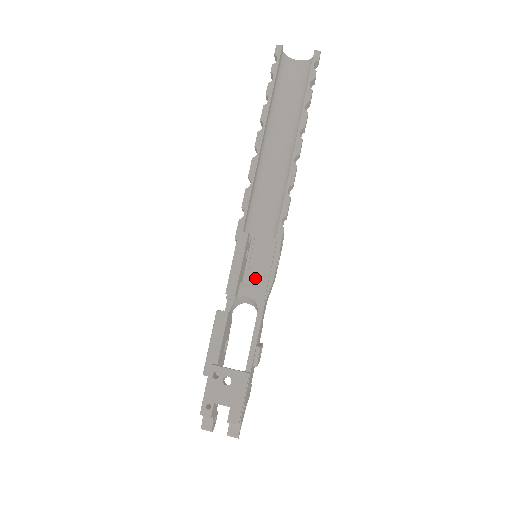
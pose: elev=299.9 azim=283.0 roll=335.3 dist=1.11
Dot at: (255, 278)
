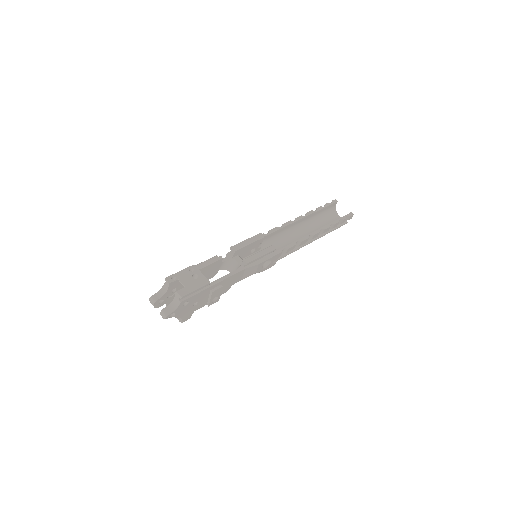
Dot at: occluded
